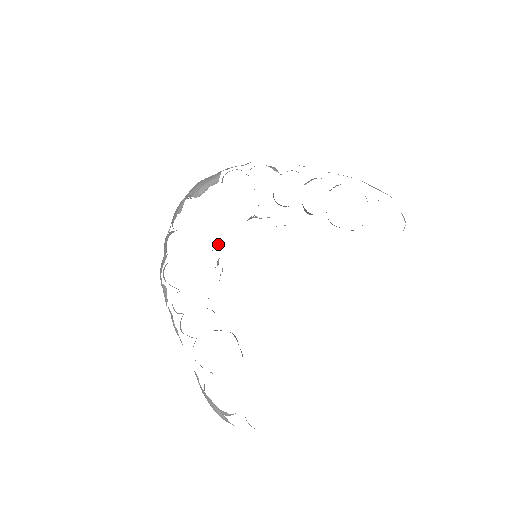
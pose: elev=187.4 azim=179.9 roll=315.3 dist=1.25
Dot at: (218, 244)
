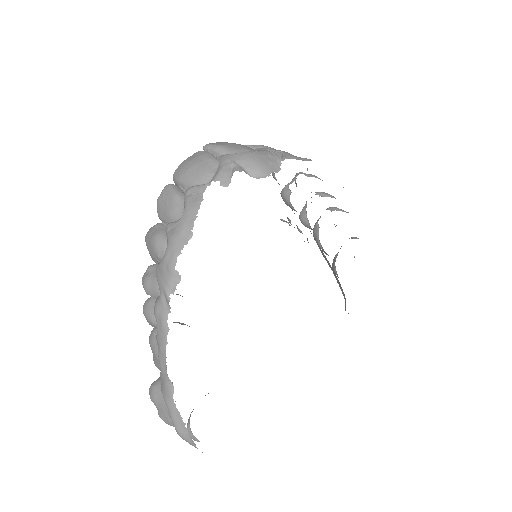
Dot at: occluded
